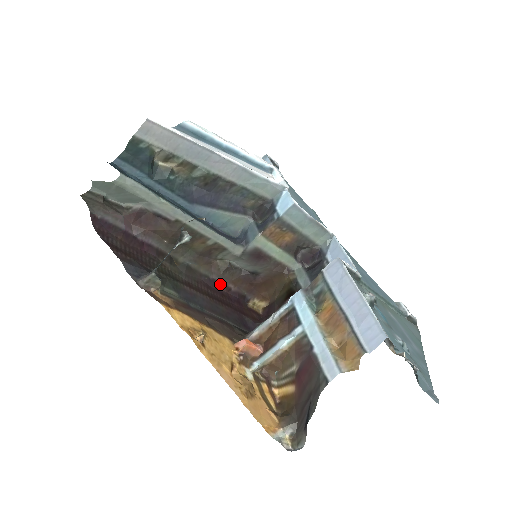
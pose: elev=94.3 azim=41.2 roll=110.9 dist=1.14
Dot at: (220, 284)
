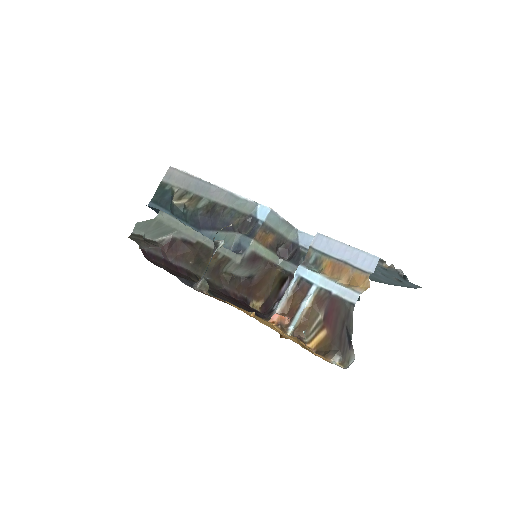
Dot at: (229, 292)
